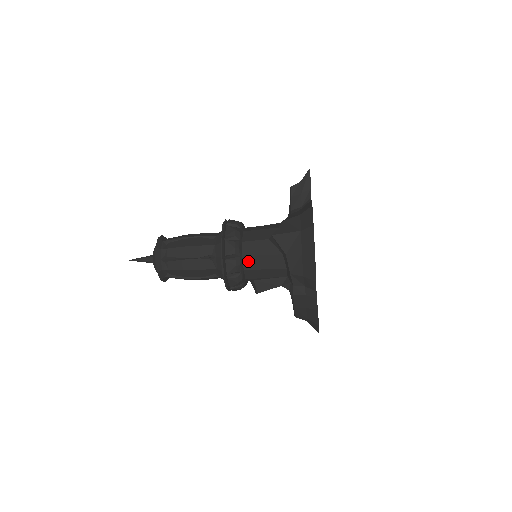
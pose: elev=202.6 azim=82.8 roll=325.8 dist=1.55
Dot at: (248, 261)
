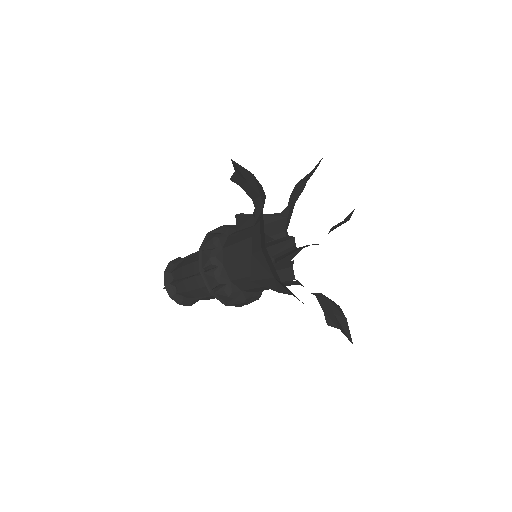
Dot at: (250, 291)
